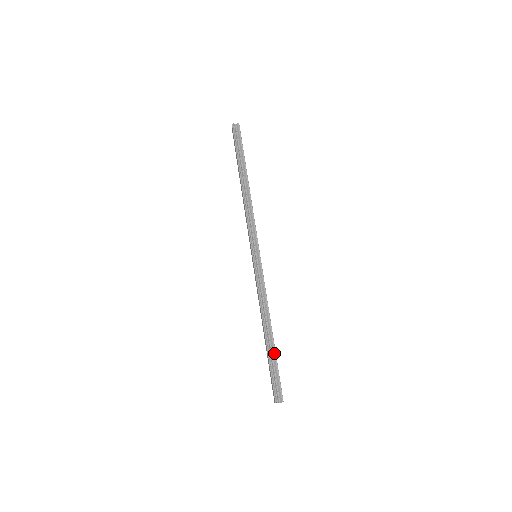
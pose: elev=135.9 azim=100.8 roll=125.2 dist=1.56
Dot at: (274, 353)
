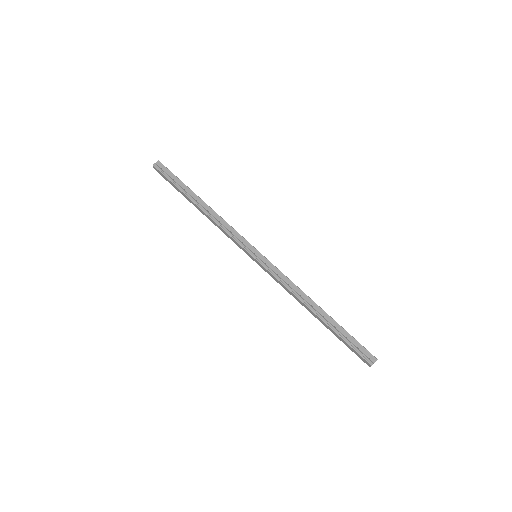
Dot at: (336, 324)
